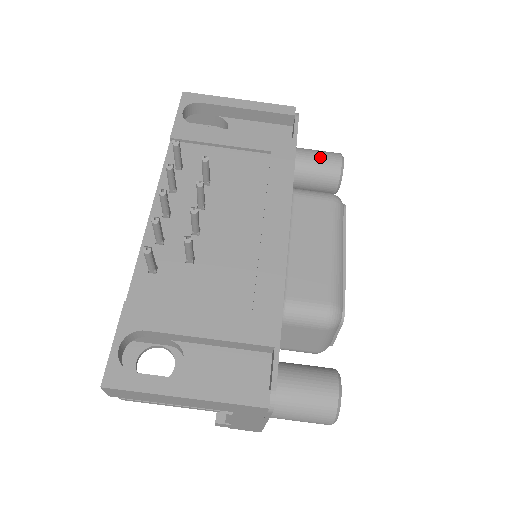
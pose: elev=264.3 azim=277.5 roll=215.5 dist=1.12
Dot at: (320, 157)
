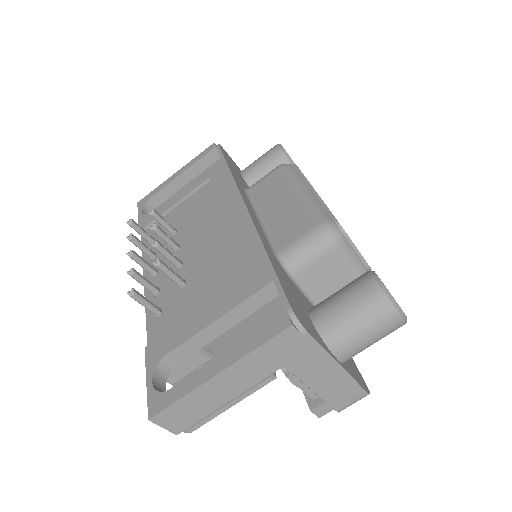
Dot at: (262, 158)
